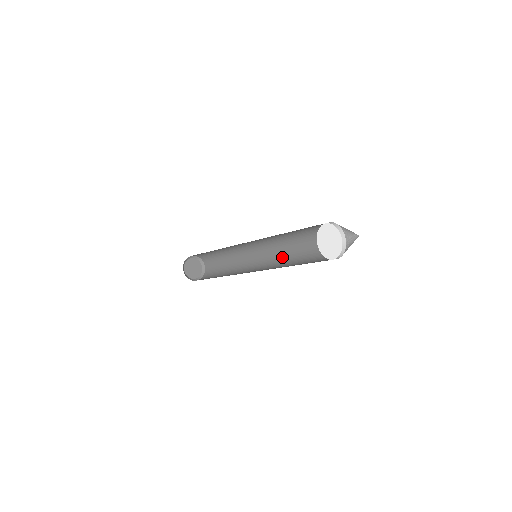
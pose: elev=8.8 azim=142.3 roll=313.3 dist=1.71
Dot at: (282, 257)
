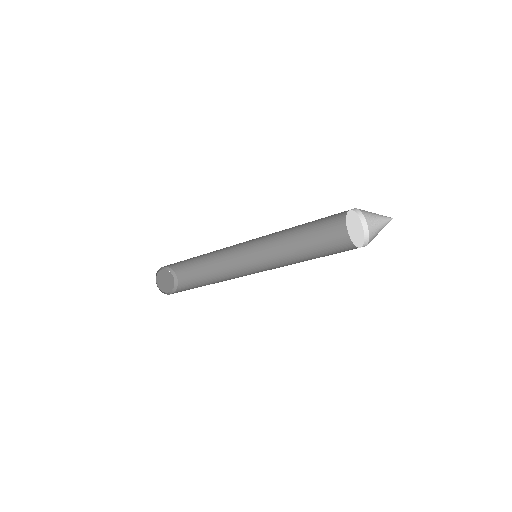
Dot at: (283, 243)
